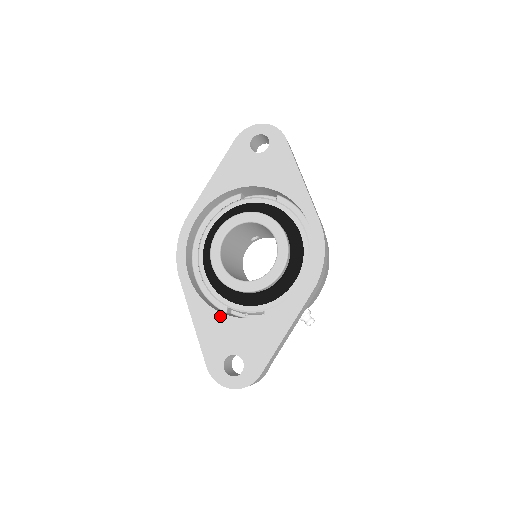
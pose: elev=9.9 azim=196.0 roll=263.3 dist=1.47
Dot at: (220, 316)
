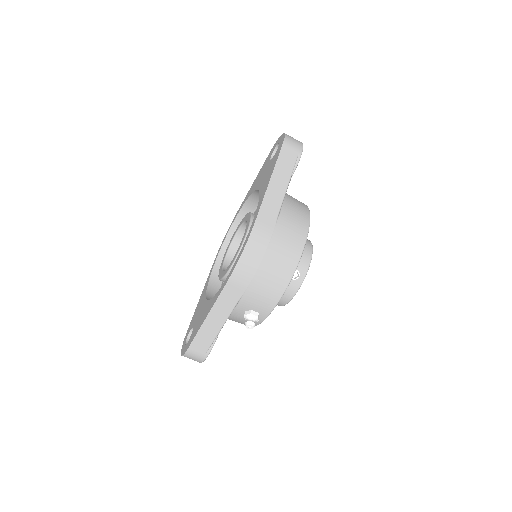
Dot at: occluded
